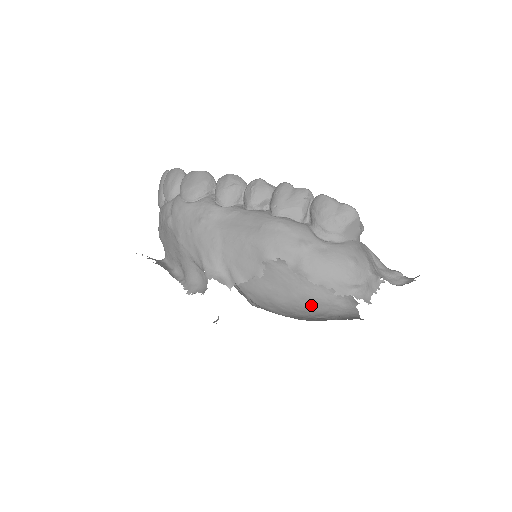
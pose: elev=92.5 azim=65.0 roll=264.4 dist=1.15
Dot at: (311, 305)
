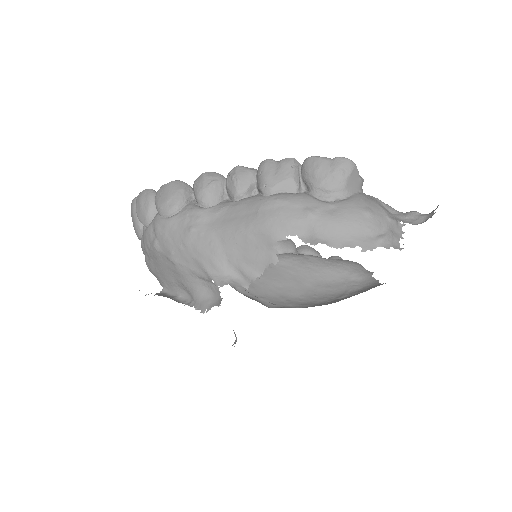
Dot at: (328, 289)
